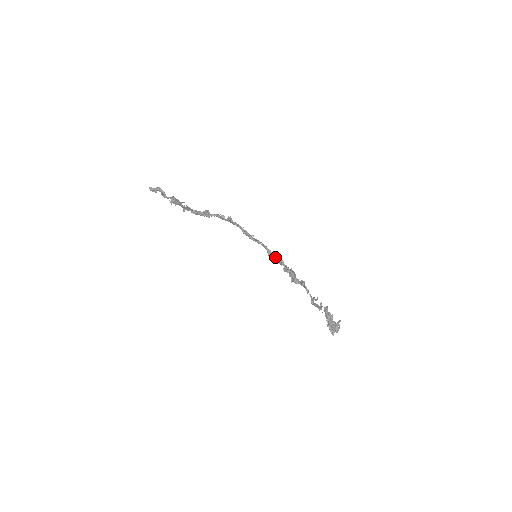
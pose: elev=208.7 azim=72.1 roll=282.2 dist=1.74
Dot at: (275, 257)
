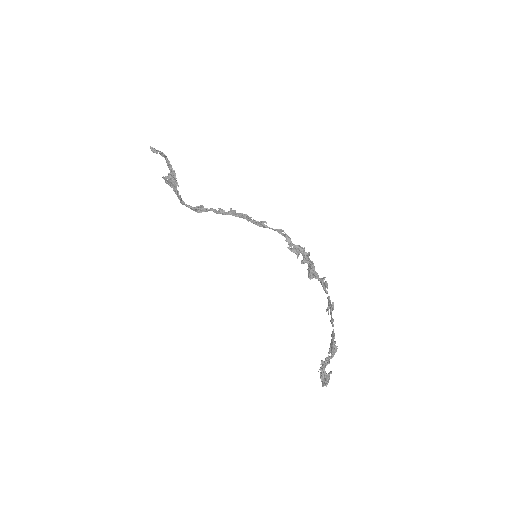
Dot at: (294, 244)
